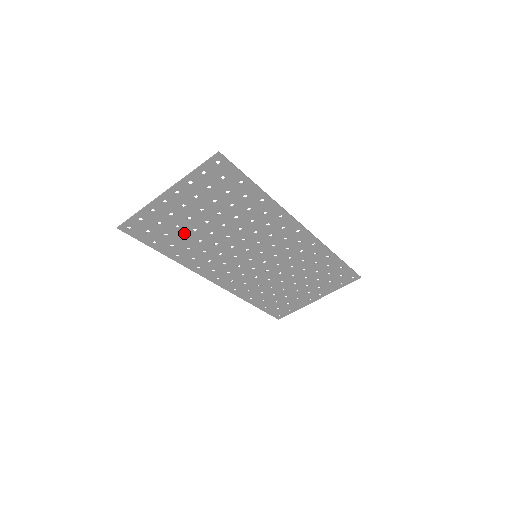
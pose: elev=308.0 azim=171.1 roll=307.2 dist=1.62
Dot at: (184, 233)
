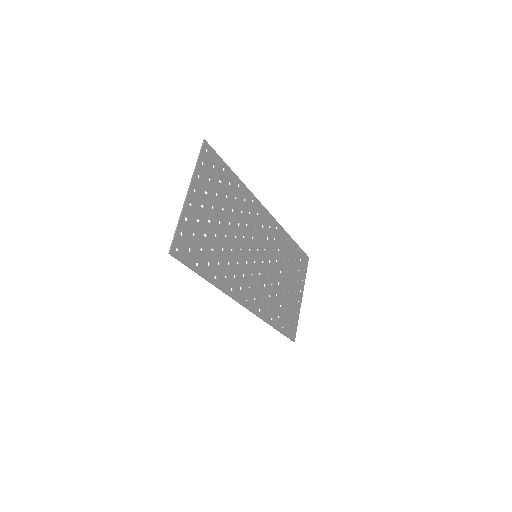
Dot at: (211, 243)
